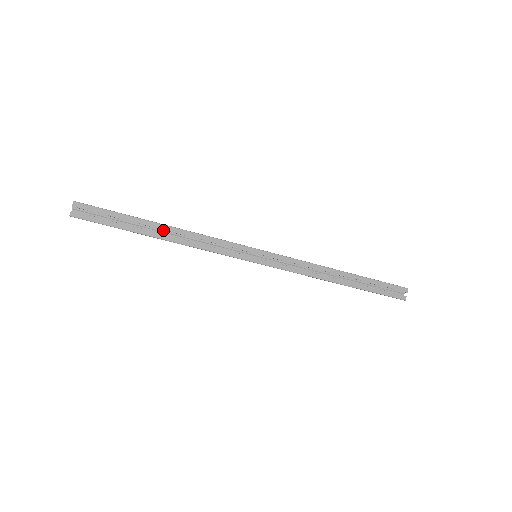
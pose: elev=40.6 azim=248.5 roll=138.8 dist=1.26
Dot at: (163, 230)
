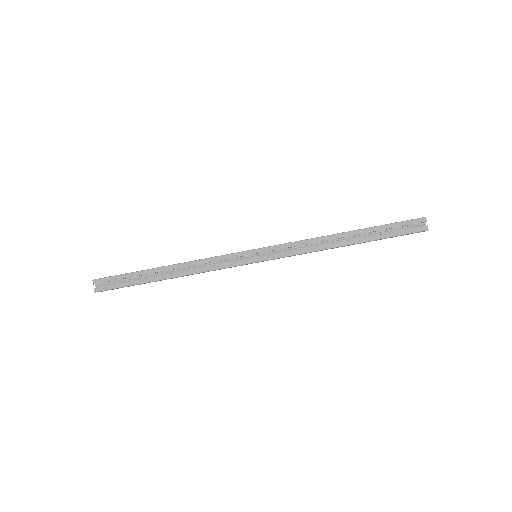
Dot at: (168, 271)
